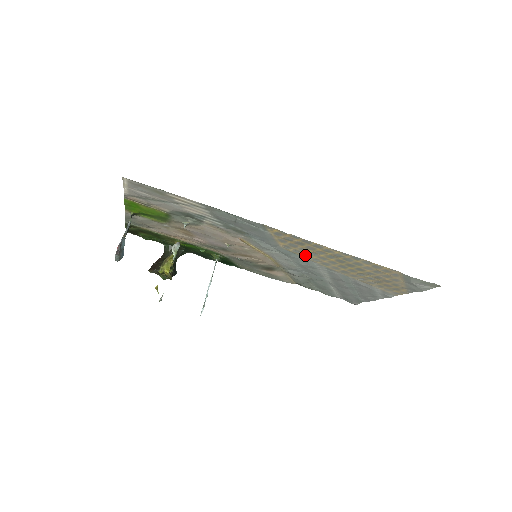
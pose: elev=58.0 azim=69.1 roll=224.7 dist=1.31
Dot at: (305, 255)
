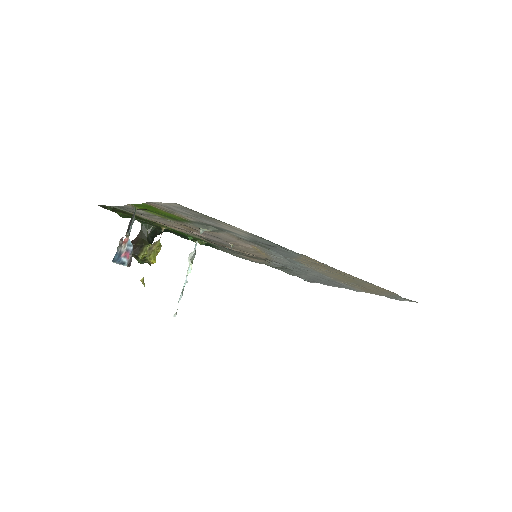
Dot at: (313, 267)
